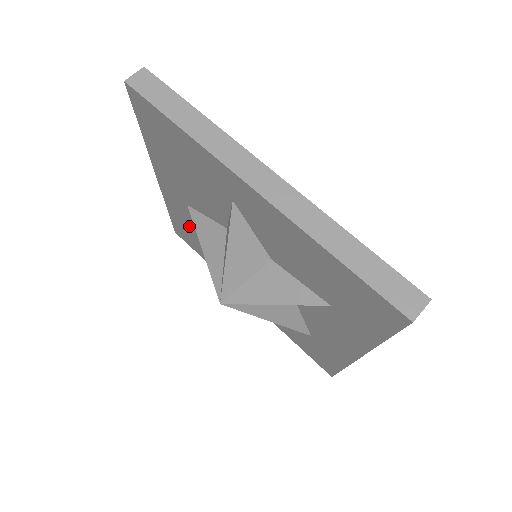
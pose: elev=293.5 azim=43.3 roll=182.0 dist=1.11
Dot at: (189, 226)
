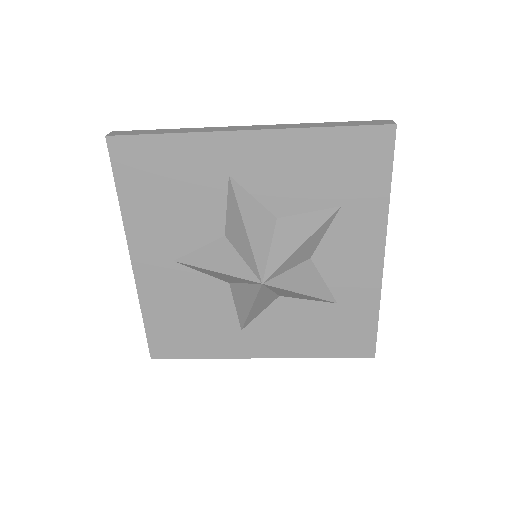
Dot at: (174, 307)
